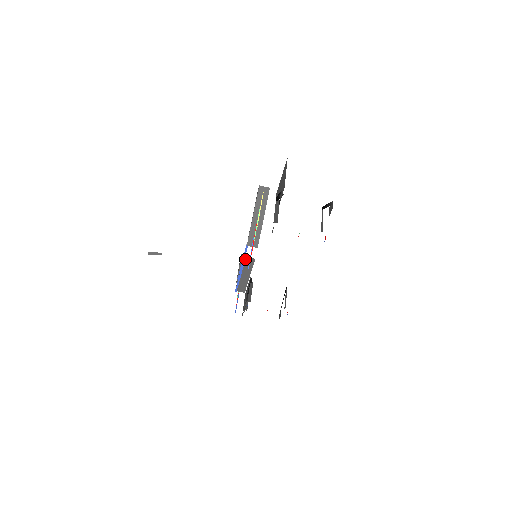
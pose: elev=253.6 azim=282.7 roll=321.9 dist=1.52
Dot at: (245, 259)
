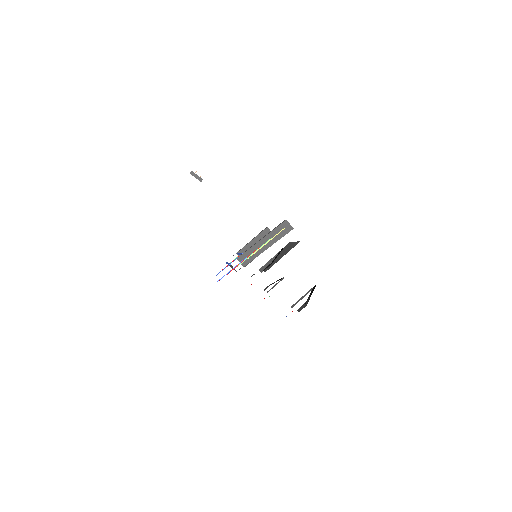
Dot at: occluded
